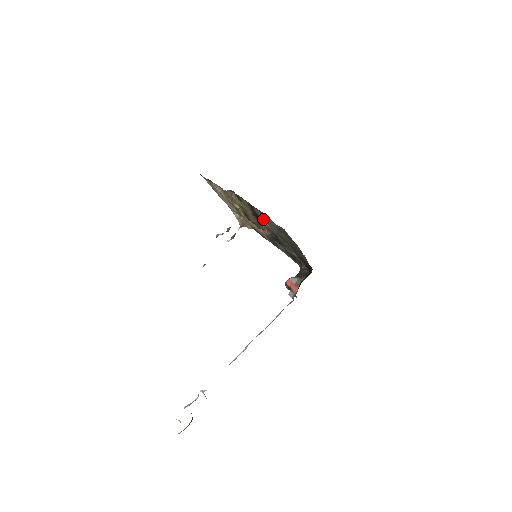
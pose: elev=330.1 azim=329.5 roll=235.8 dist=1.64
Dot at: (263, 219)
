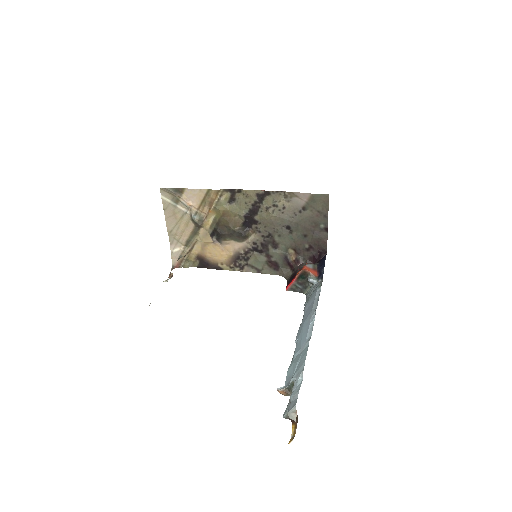
Dot at: (273, 209)
